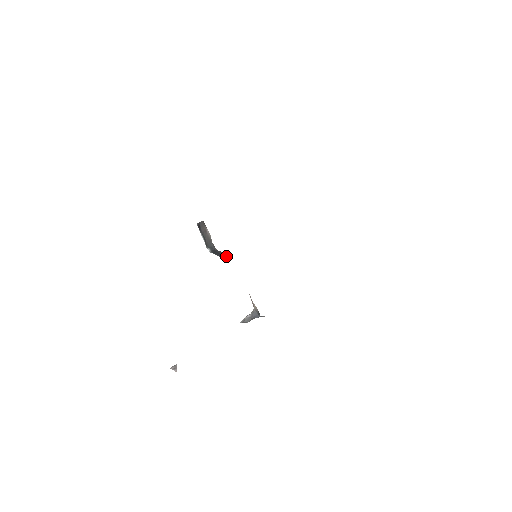
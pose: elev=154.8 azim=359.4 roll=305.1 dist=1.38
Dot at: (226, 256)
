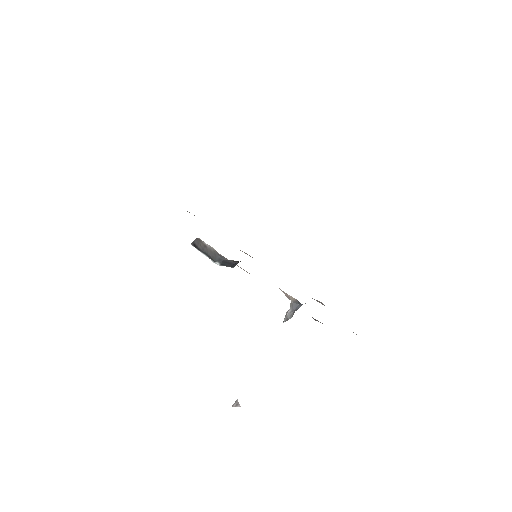
Dot at: (235, 263)
